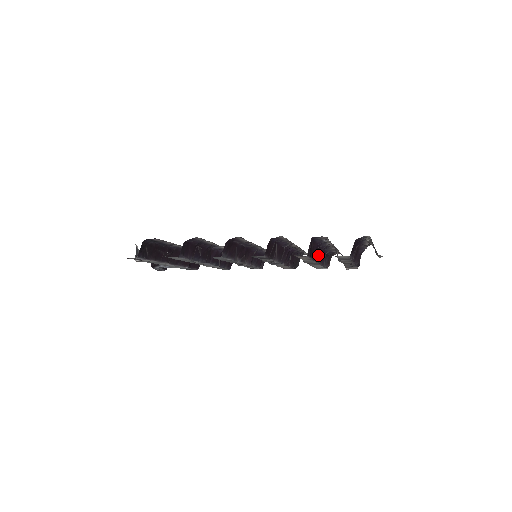
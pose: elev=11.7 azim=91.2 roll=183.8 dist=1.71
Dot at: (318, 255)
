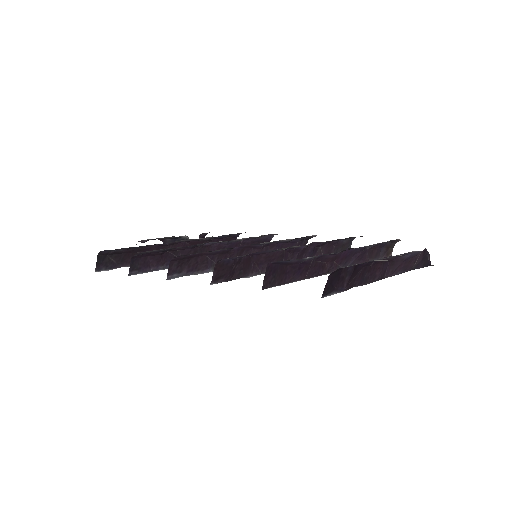
Dot at: (328, 264)
